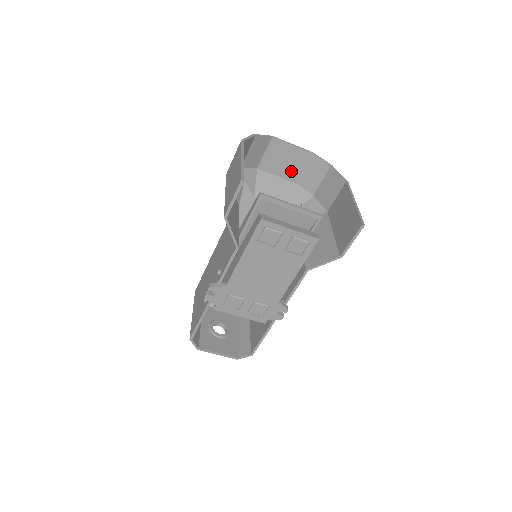
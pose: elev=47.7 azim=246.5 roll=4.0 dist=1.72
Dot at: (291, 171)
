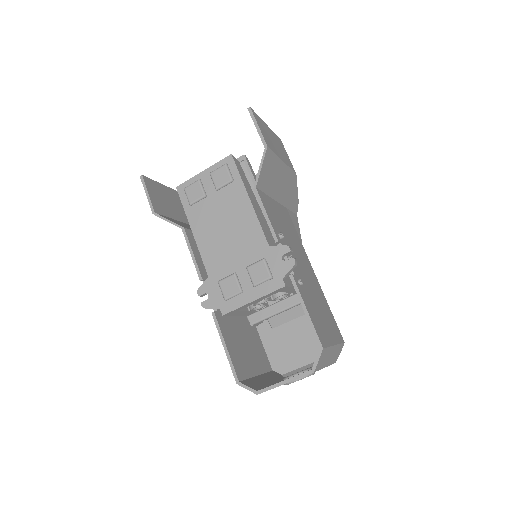
Dot at: occluded
